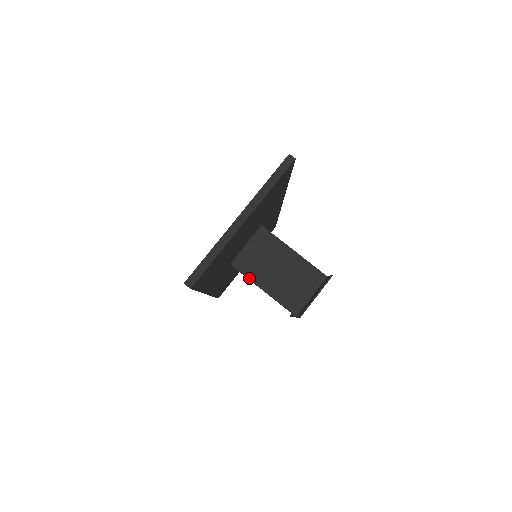
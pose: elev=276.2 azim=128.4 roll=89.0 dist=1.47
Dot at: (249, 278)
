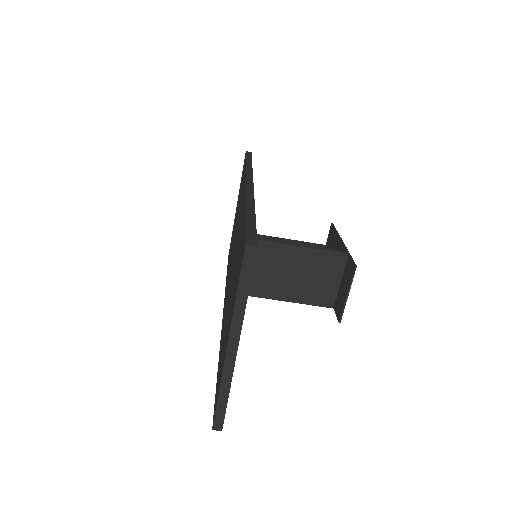
Dot at: (263, 297)
